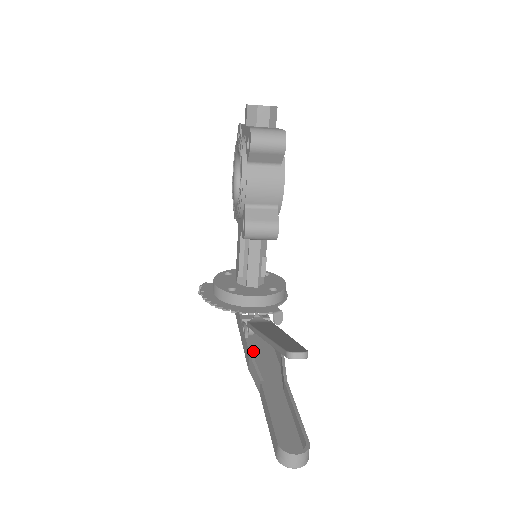
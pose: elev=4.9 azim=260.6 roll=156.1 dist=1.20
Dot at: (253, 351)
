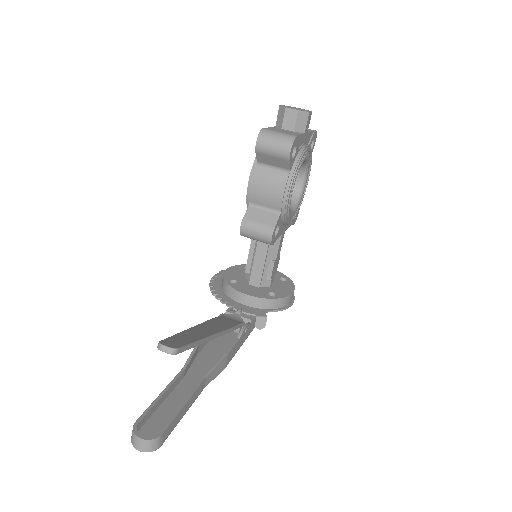
Dot at: (214, 343)
